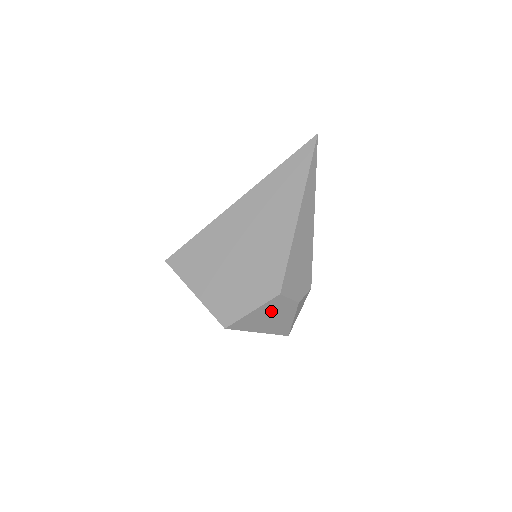
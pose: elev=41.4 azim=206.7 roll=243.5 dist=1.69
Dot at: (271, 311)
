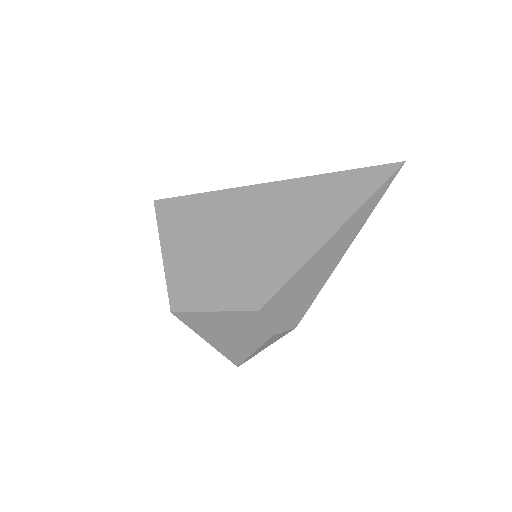
Dot at: (236, 325)
